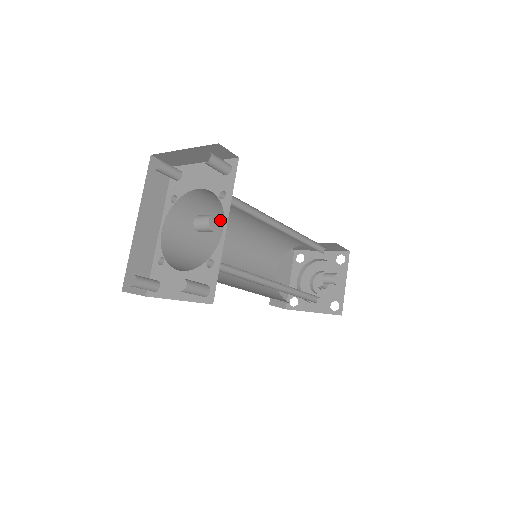
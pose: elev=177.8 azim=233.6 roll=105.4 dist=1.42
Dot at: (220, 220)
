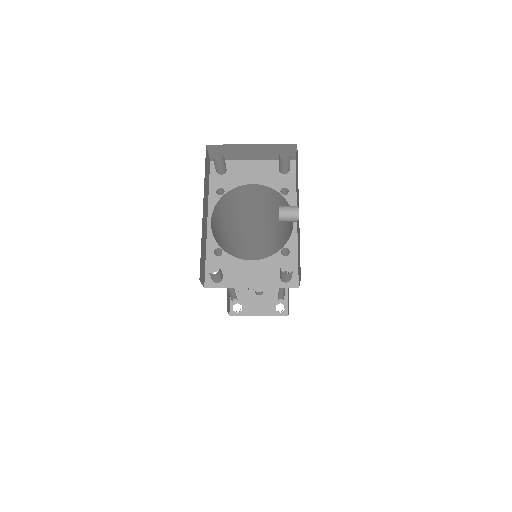
Dot at: (231, 219)
